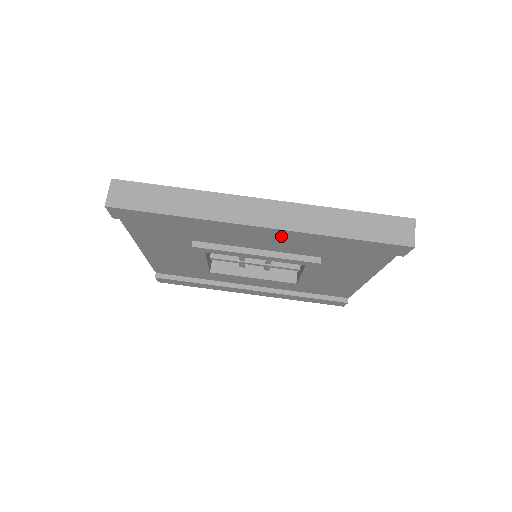
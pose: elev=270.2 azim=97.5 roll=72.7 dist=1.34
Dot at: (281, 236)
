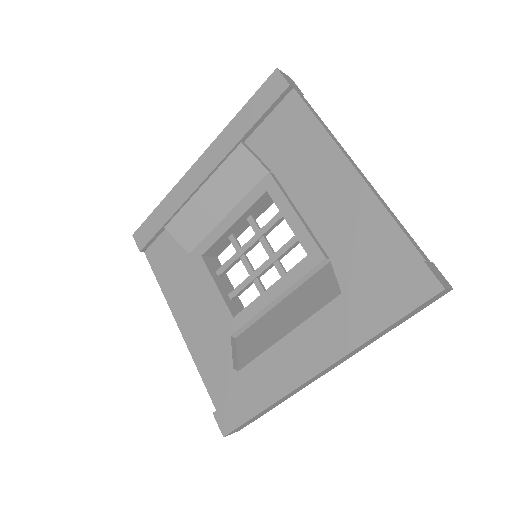
Dot at: occluded
